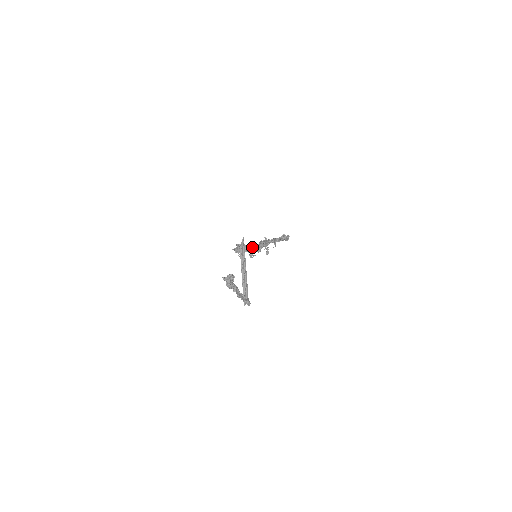
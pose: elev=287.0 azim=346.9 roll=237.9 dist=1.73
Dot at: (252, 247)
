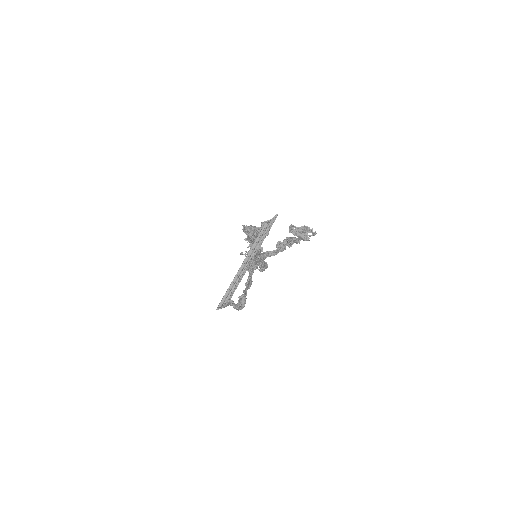
Dot at: occluded
